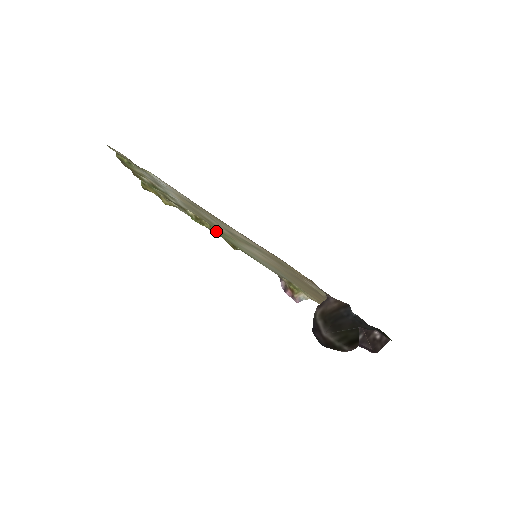
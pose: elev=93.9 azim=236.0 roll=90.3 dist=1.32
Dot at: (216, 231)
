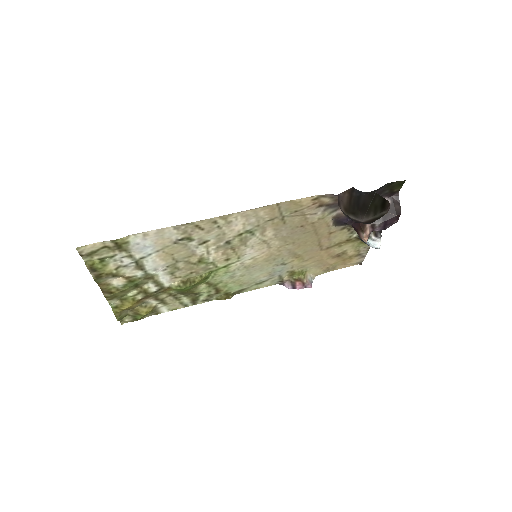
Dot at: (206, 287)
